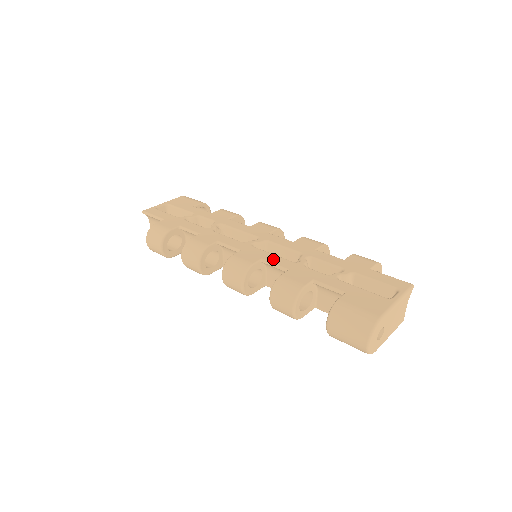
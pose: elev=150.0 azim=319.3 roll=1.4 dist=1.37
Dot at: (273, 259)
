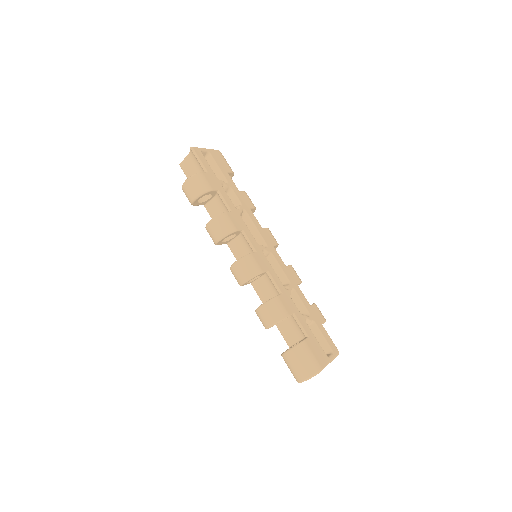
Dot at: (274, 276)
